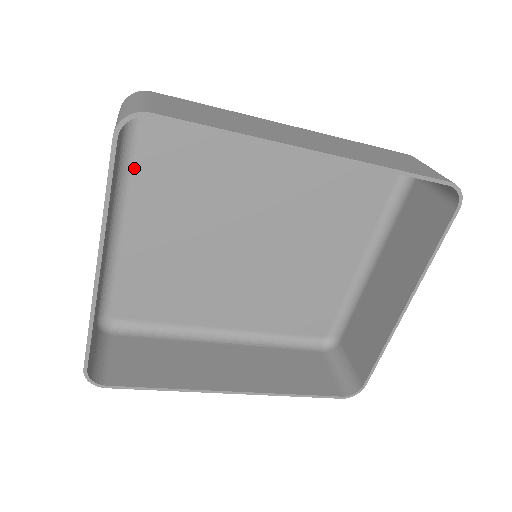
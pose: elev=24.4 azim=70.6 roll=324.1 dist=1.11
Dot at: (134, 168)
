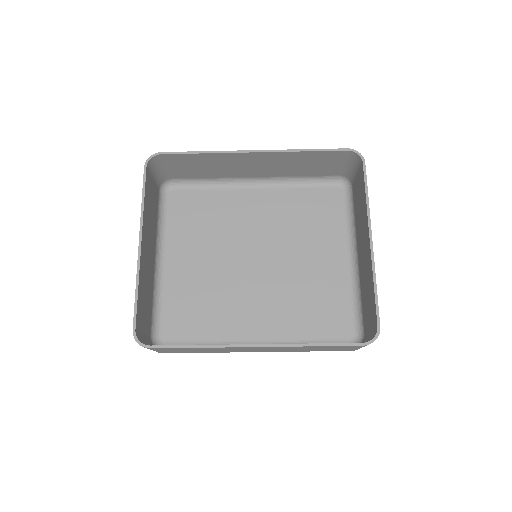
Dot at: (169, 224)
